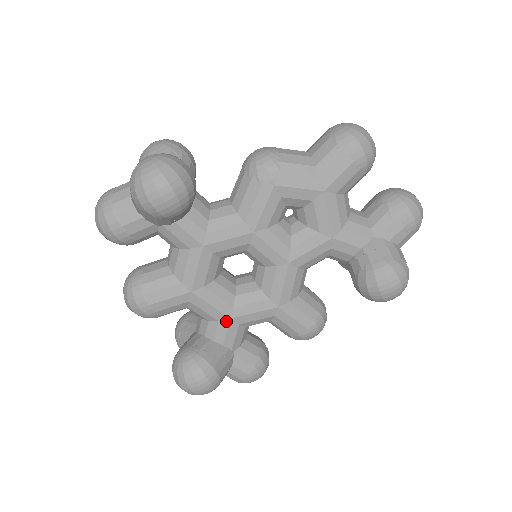
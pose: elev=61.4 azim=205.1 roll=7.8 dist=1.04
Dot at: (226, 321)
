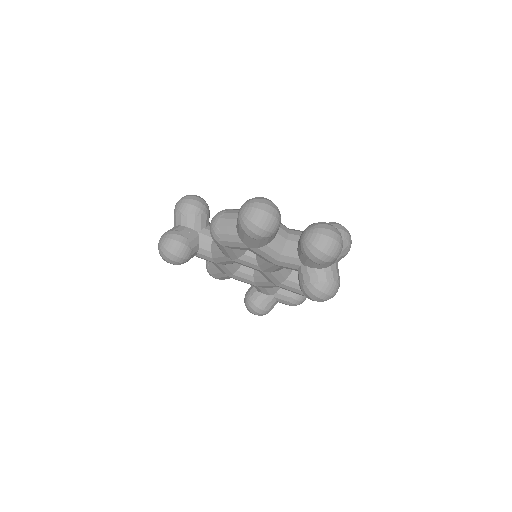
Dot at: (256, 286)
